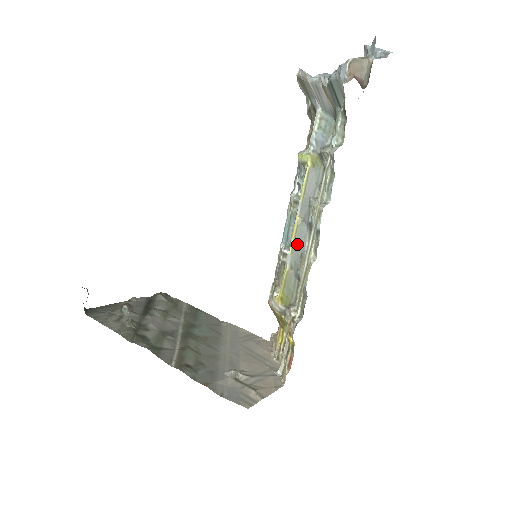
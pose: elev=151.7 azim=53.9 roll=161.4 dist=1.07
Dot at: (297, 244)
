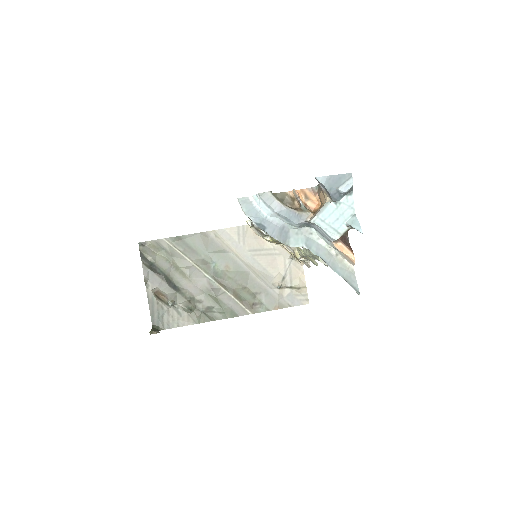
Dot at: occluded
